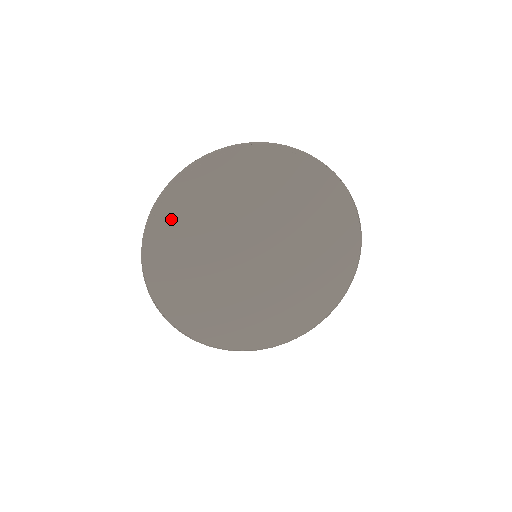
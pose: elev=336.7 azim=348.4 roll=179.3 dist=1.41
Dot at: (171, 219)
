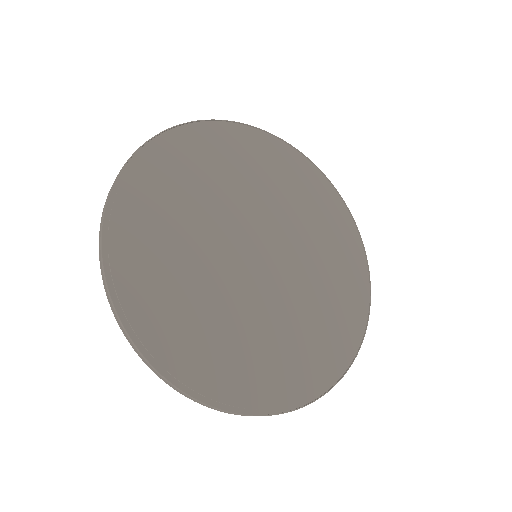
Dot at: (237, 142)
